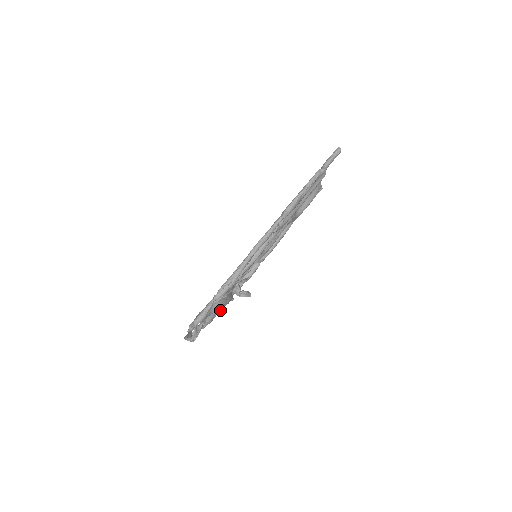
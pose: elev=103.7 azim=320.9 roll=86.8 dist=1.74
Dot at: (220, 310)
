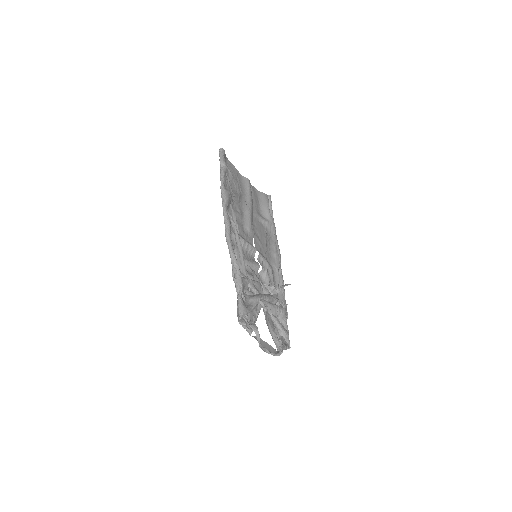
Dot at: (285, 320)
